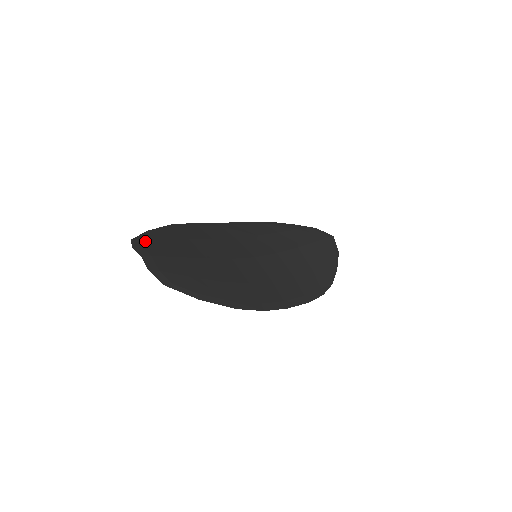
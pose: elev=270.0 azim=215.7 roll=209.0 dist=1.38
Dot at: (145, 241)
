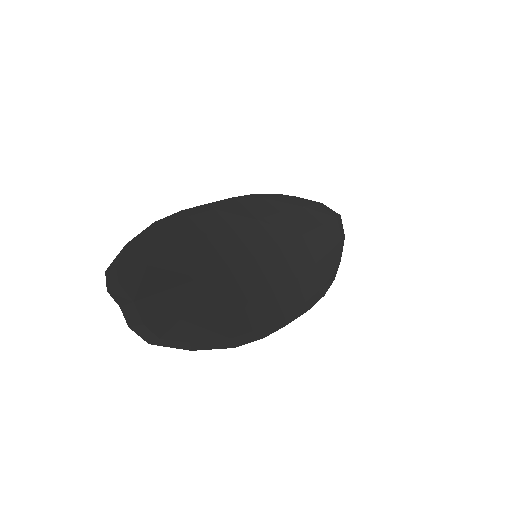
Dot at: (124, 271)
